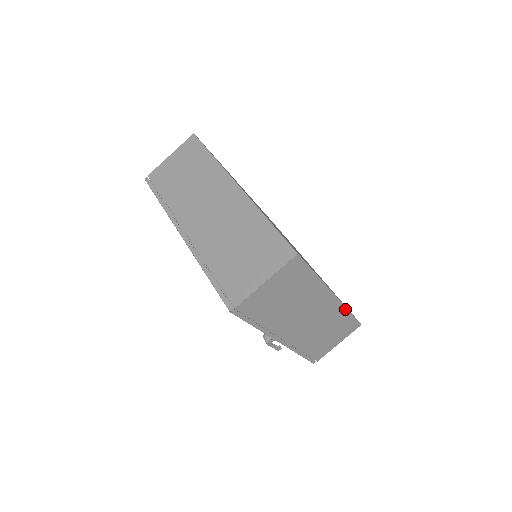
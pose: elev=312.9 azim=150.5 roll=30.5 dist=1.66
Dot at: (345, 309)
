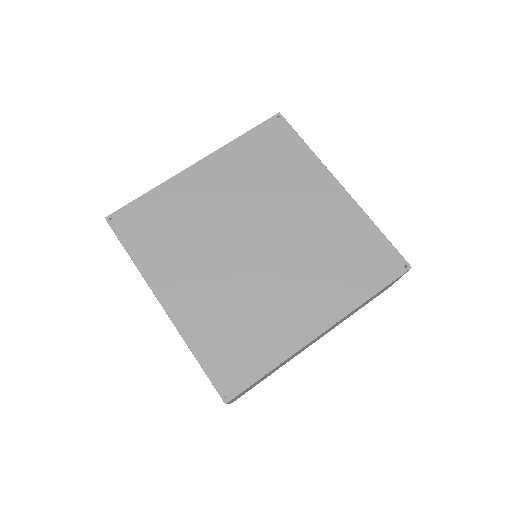
Dot at: occluded
